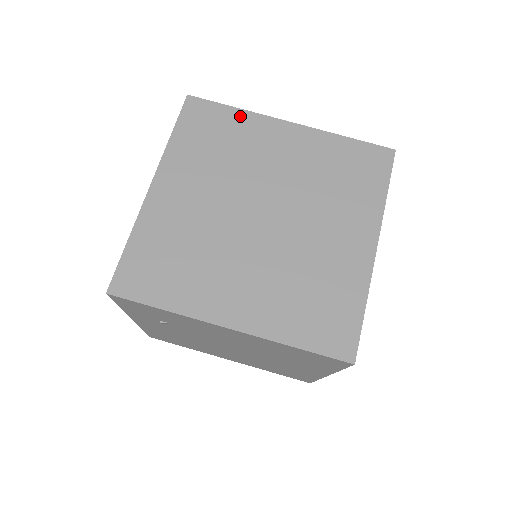
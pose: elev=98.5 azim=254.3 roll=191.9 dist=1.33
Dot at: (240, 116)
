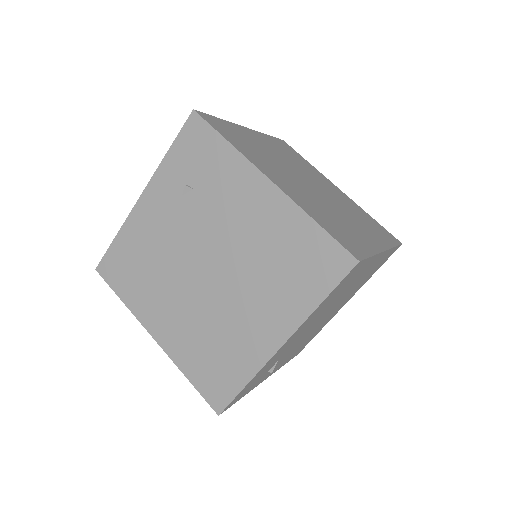
Dot at: (311, 165)
